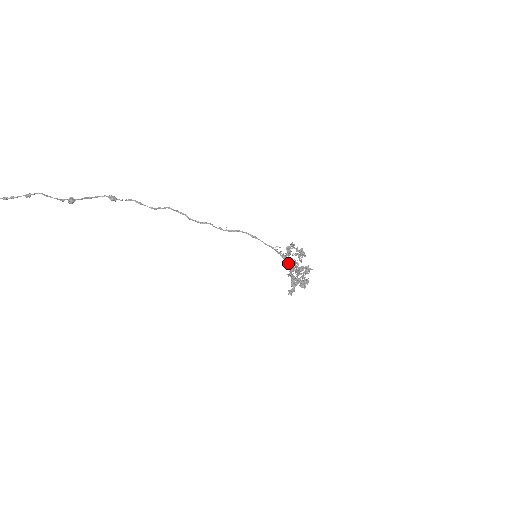
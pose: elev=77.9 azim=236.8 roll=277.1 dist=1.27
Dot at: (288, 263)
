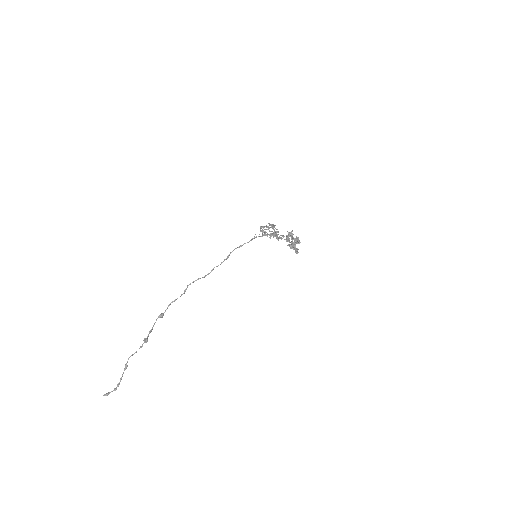
Dot at: (269, 235)
